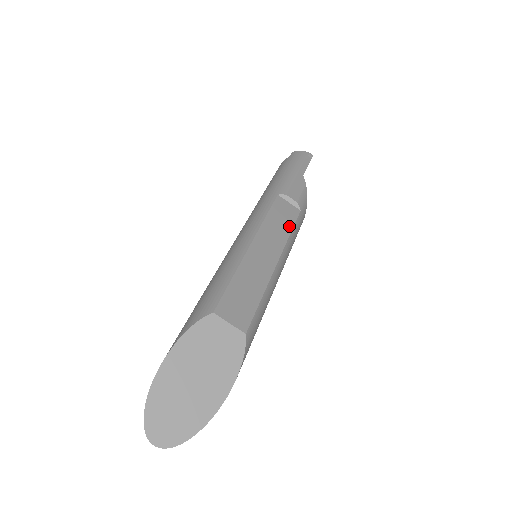
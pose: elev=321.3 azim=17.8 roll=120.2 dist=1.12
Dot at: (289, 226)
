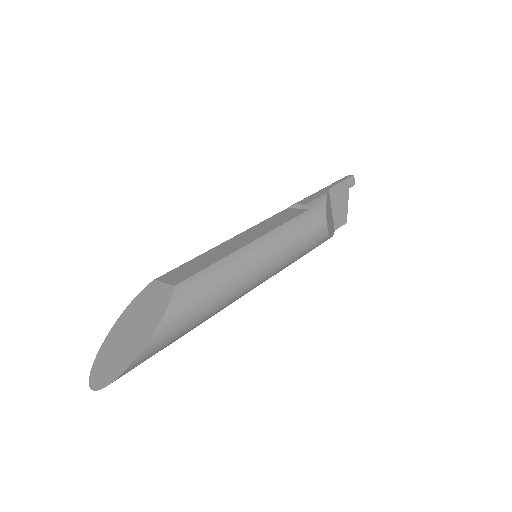
Dot at: (285, 221)
